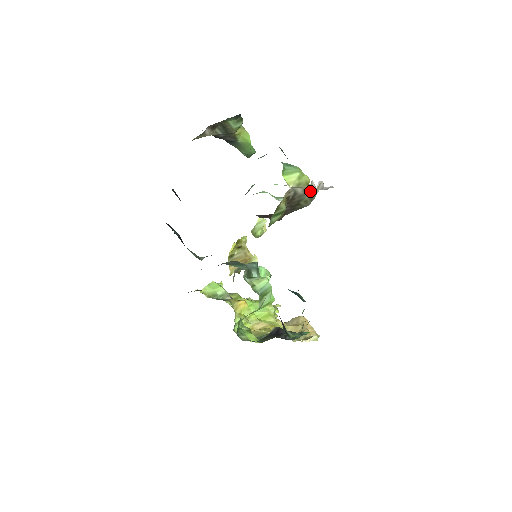
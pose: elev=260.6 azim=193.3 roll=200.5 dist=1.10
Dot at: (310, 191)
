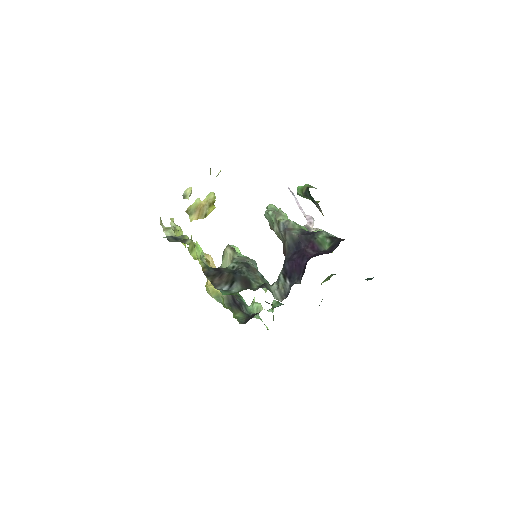
Dot at: occluded
